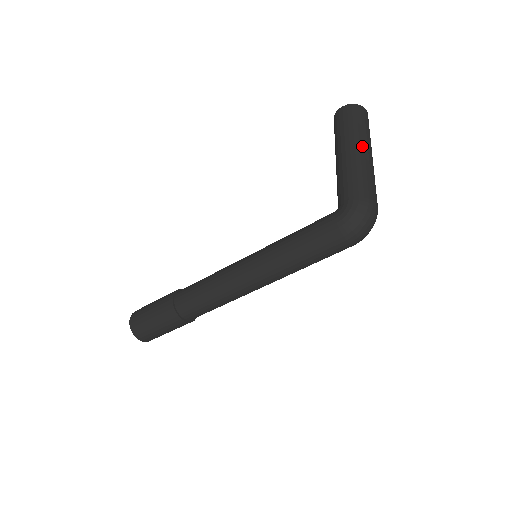
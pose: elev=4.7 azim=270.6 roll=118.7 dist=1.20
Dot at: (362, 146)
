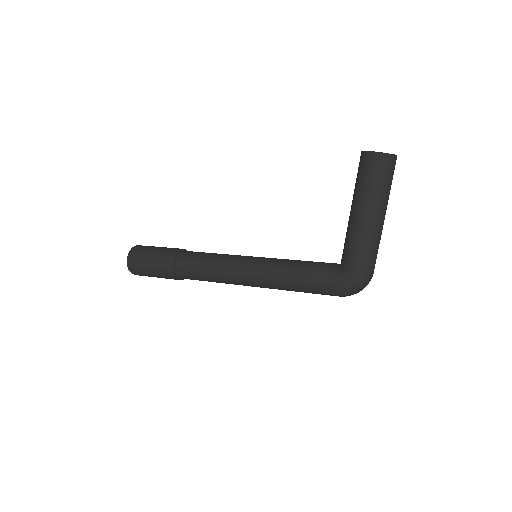
Dot at: (380, 214)
